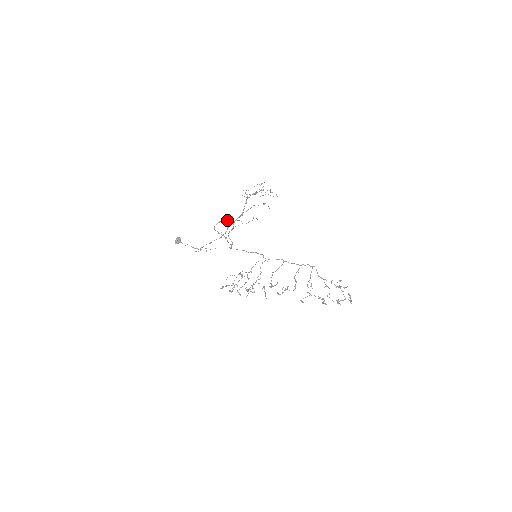
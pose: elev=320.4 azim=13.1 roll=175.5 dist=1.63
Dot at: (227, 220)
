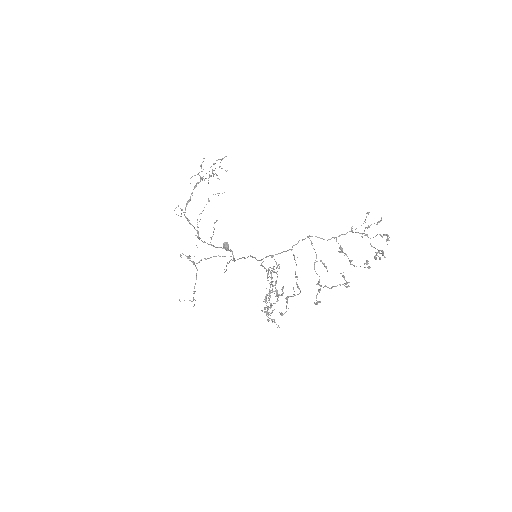
Dot at: occluded
